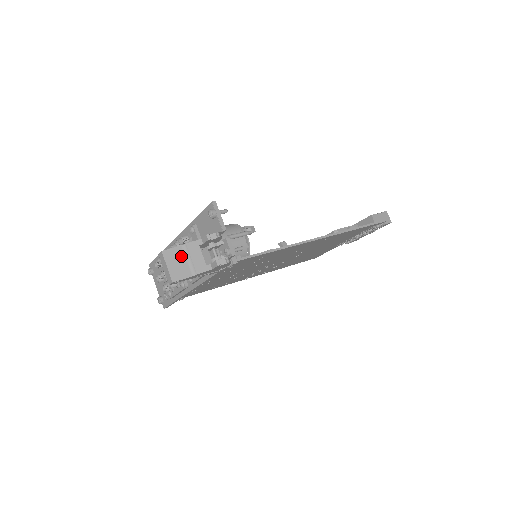
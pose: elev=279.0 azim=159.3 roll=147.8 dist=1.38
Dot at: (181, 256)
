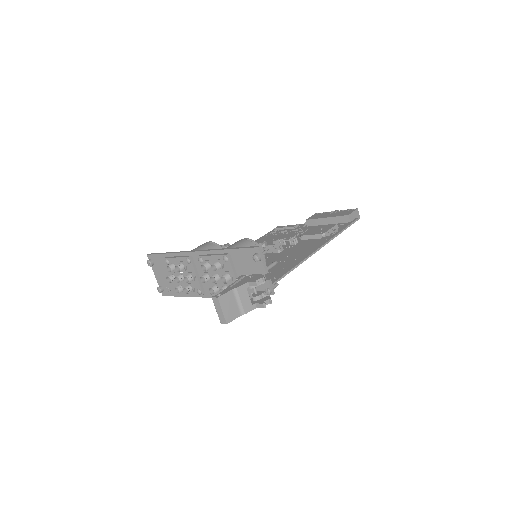
Dot at: (232, 299)
